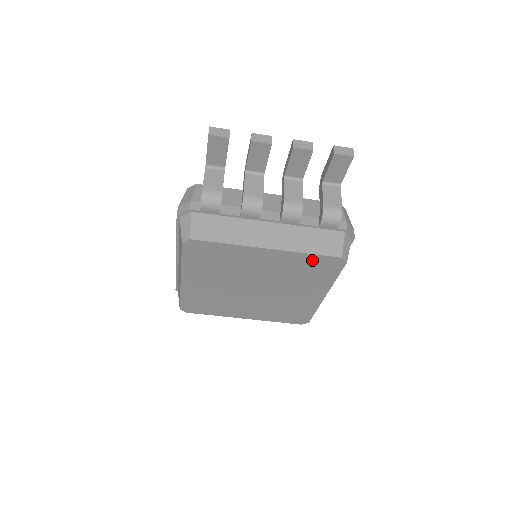
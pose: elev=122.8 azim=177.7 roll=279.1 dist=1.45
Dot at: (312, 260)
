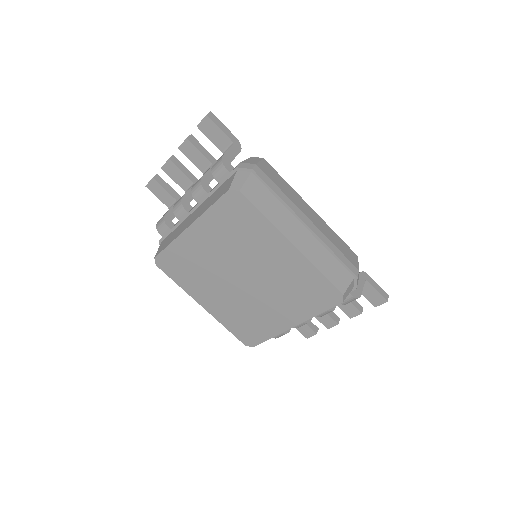
Dot at: (221, 212)
